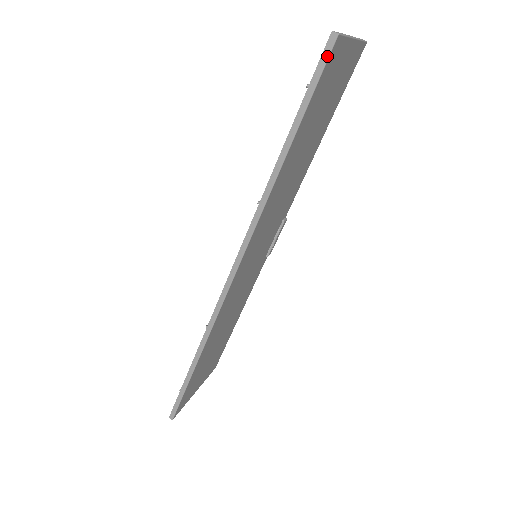
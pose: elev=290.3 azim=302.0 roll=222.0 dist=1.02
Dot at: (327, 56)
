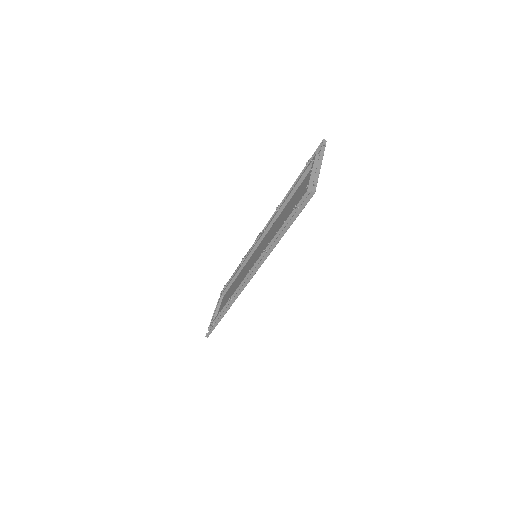
Dot at: (308, 201)
